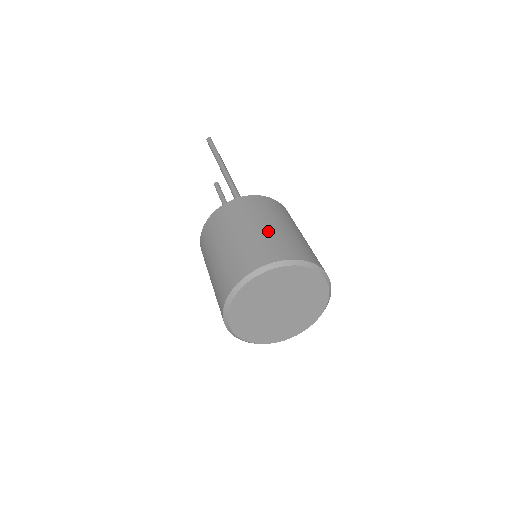
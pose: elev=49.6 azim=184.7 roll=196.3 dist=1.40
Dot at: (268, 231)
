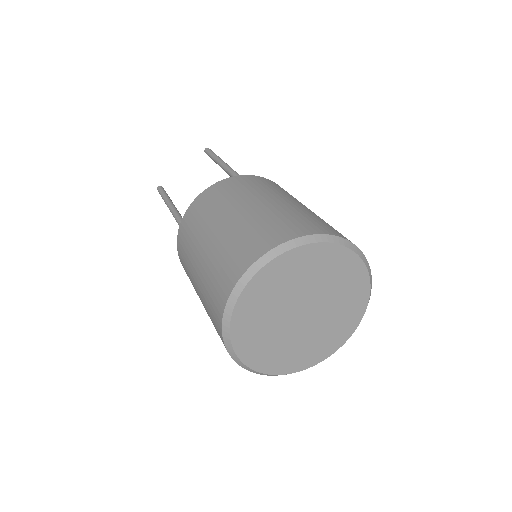
Dot at: occluded
